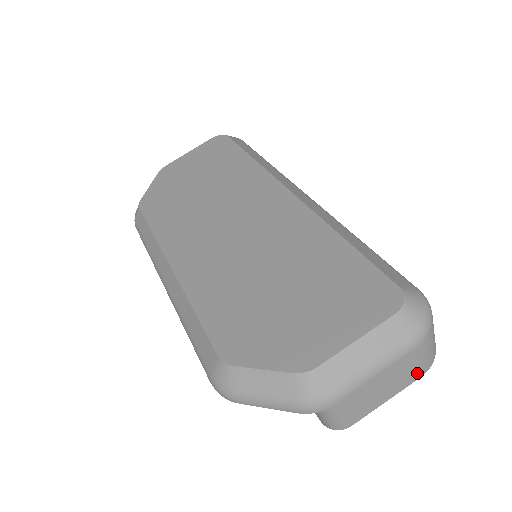
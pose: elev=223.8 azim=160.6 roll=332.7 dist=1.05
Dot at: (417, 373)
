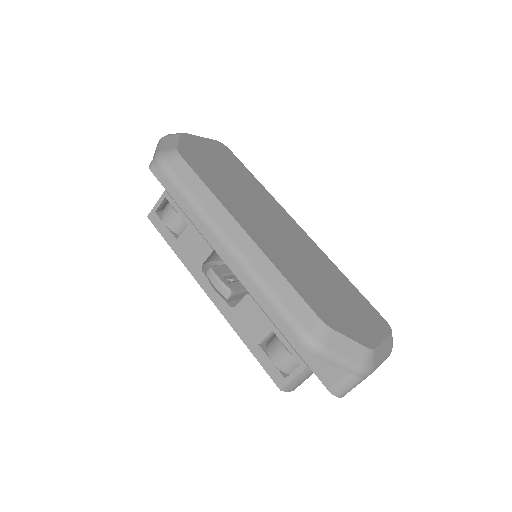
Dot at: occluded
